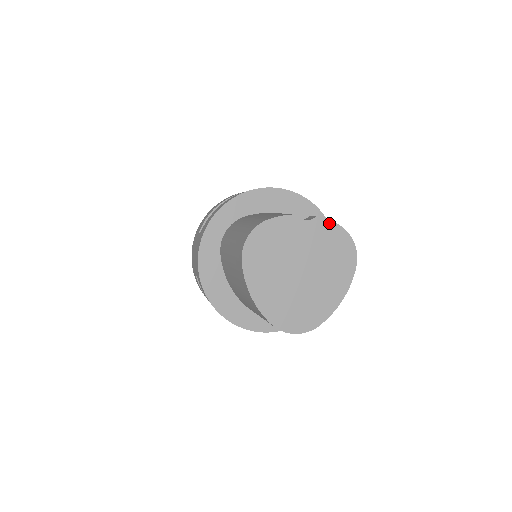
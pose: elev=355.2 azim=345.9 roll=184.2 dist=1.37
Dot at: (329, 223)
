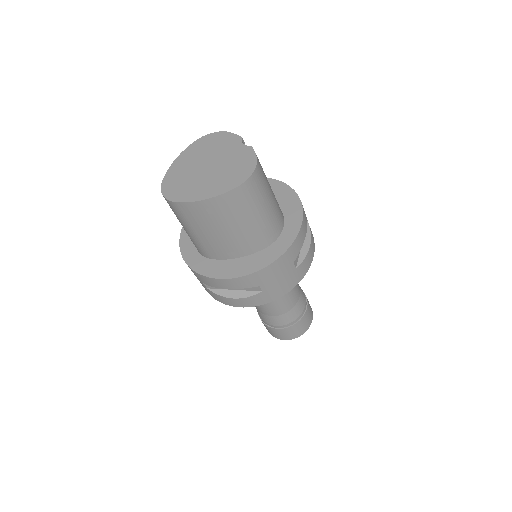
Dot at: (253, 154)
